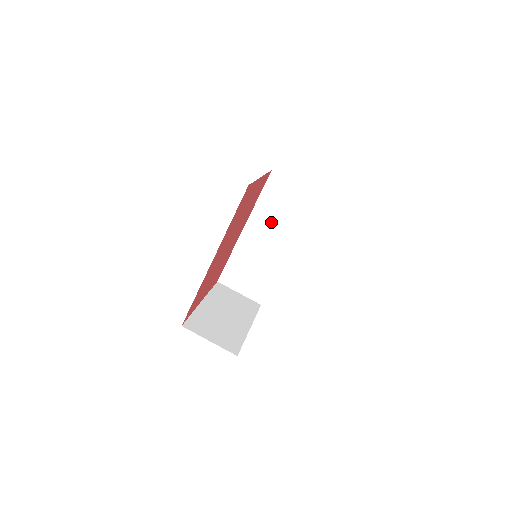
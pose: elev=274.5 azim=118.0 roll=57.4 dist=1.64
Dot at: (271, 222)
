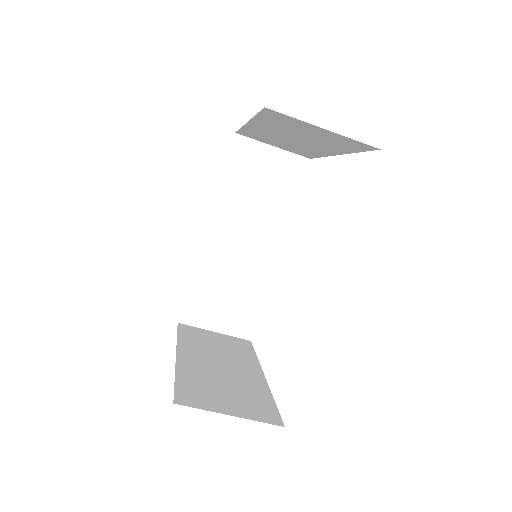
Dot at: (246, 212)
